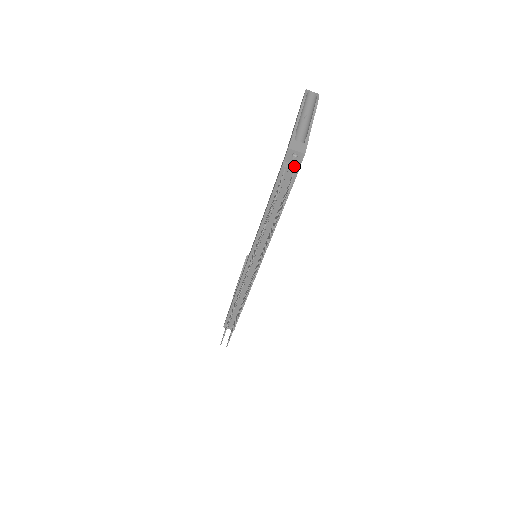
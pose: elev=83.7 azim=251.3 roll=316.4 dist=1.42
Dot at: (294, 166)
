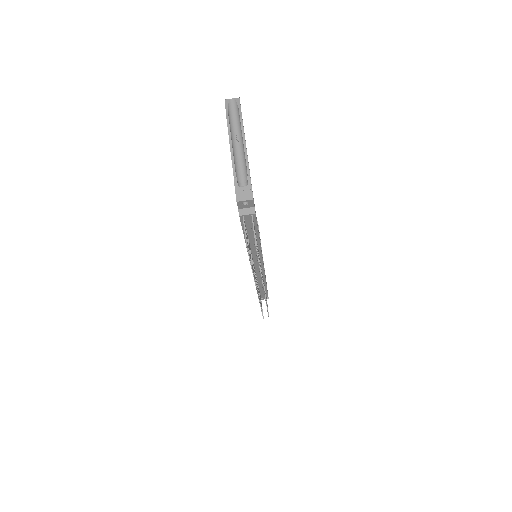
Dot at: (249, 210)
